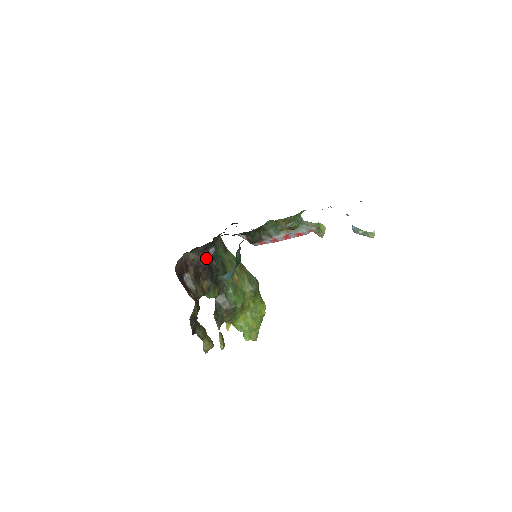
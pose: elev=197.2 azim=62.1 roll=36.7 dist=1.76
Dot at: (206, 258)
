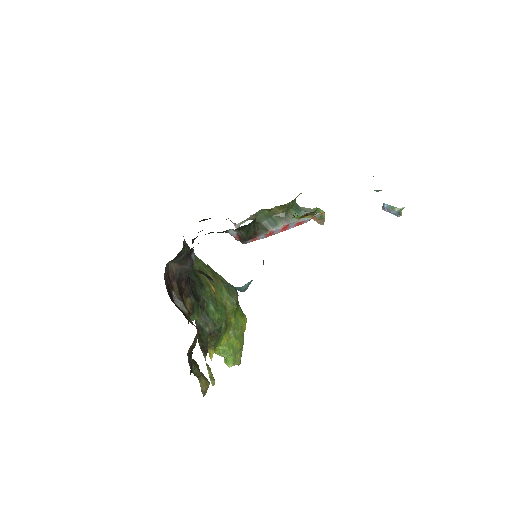
Dot at: (188, 267)
